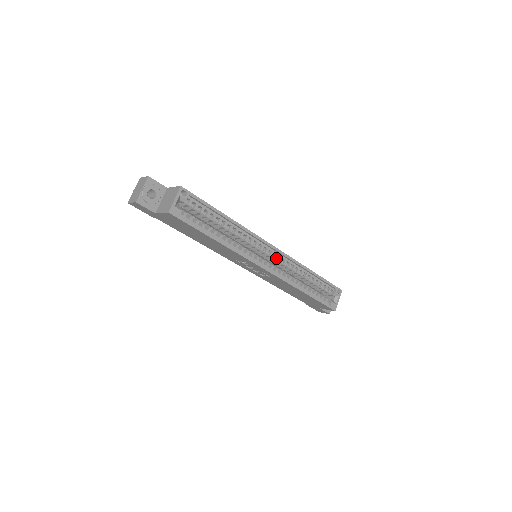
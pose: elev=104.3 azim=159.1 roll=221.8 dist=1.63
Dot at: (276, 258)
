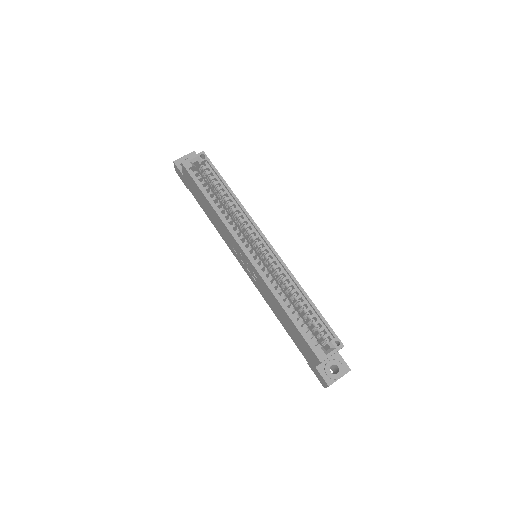
Dot at: (267, 256)
